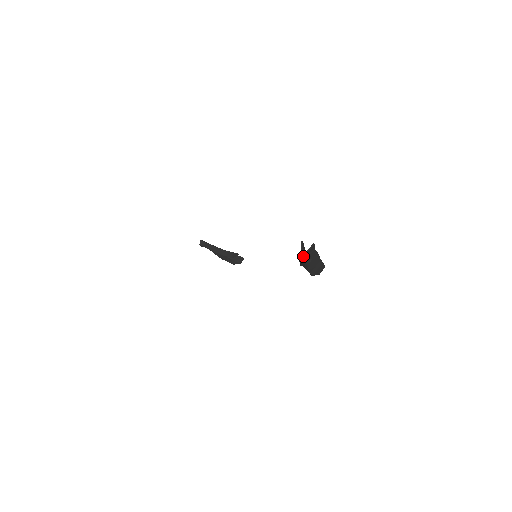
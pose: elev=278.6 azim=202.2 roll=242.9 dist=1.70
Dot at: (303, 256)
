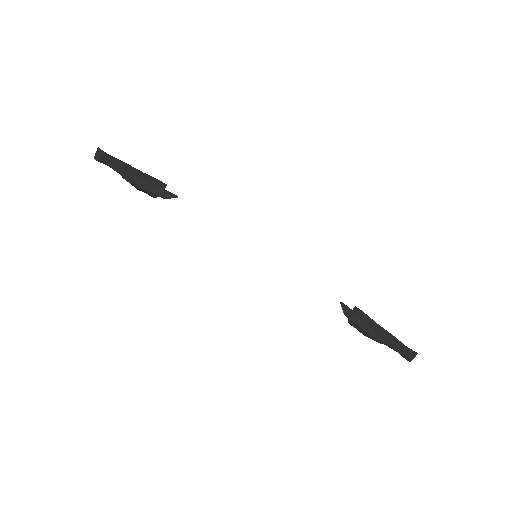
Dot at: (386, 344)
